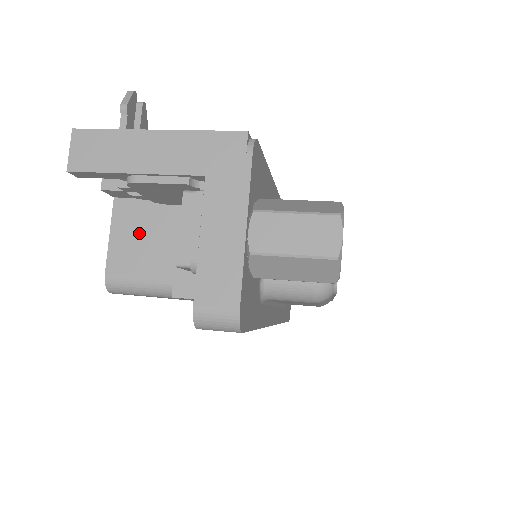
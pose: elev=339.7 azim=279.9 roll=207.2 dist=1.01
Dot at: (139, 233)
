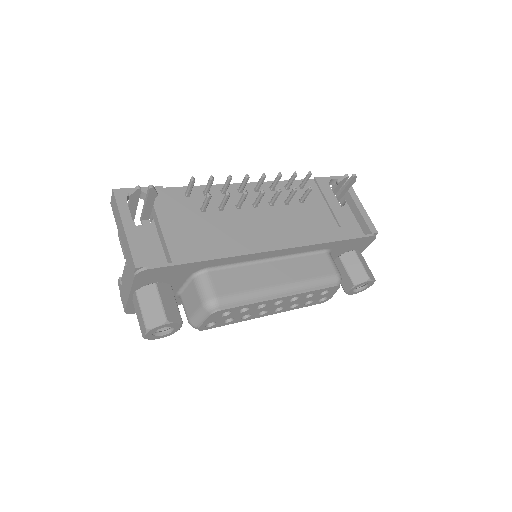
Dot at: occluded
